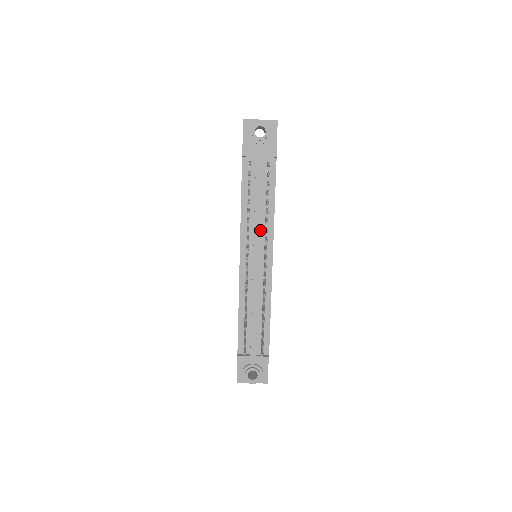
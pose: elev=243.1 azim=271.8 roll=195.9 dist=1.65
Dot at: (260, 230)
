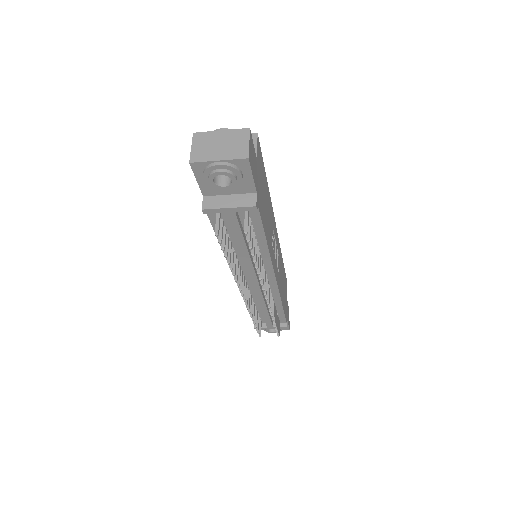
Dot at: occluded
